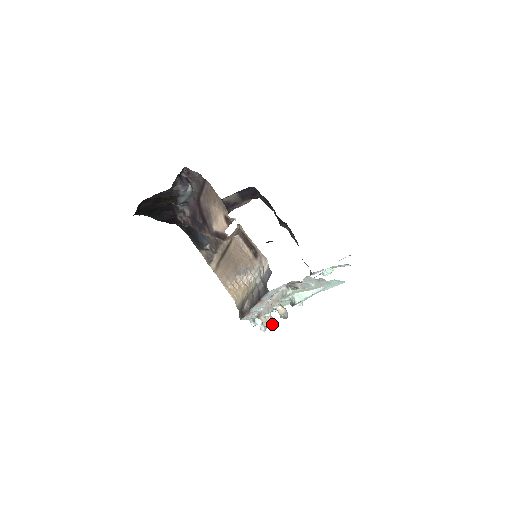
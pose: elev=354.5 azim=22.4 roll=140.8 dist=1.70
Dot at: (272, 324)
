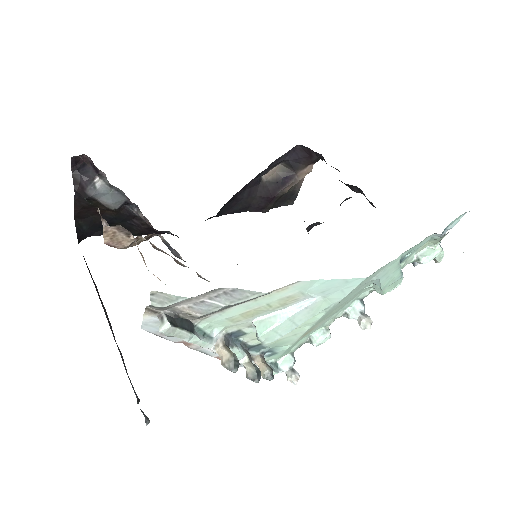
Dot at: (249, 377)
